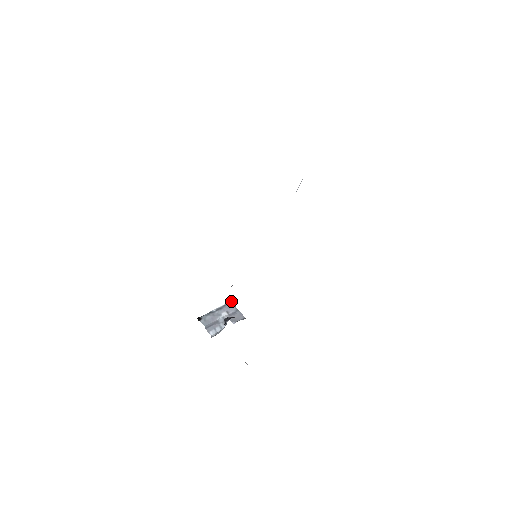
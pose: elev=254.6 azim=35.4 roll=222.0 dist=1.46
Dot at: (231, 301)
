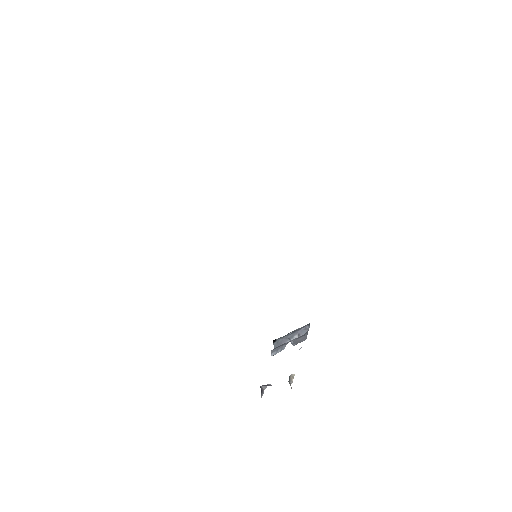
Dot at: (308, 324)
